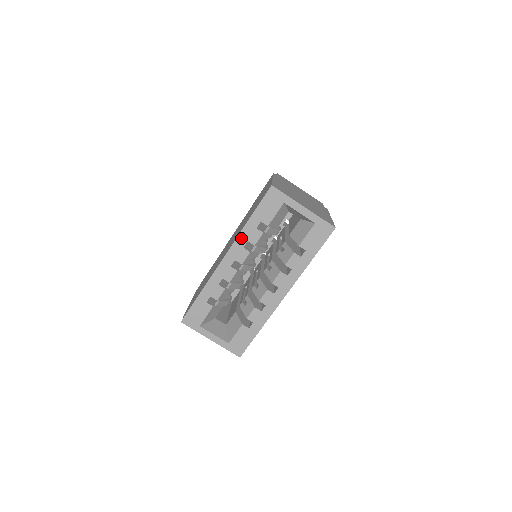
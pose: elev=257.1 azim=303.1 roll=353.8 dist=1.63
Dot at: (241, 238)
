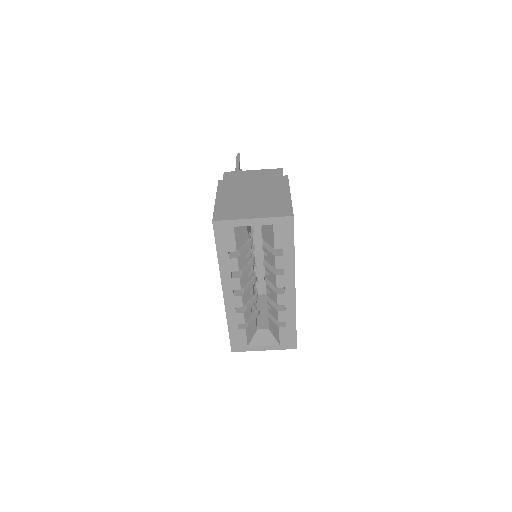
Dot at: (224, 273)
